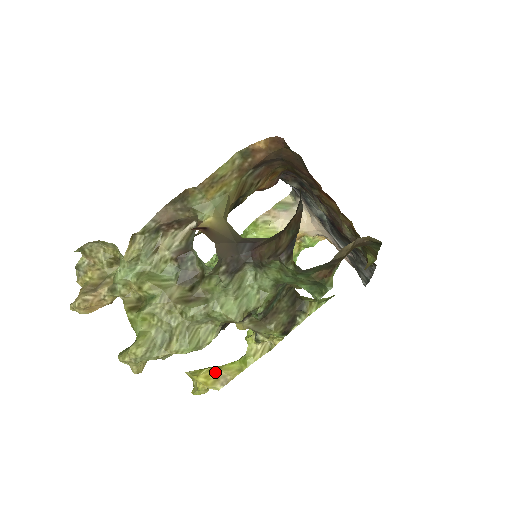
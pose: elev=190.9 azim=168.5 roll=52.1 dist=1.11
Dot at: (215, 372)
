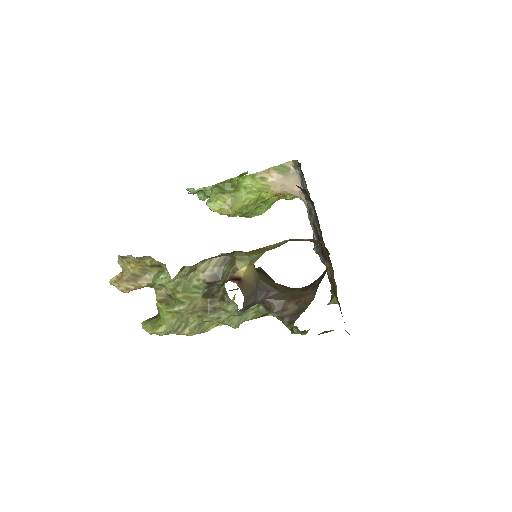
Dot at: occluded
